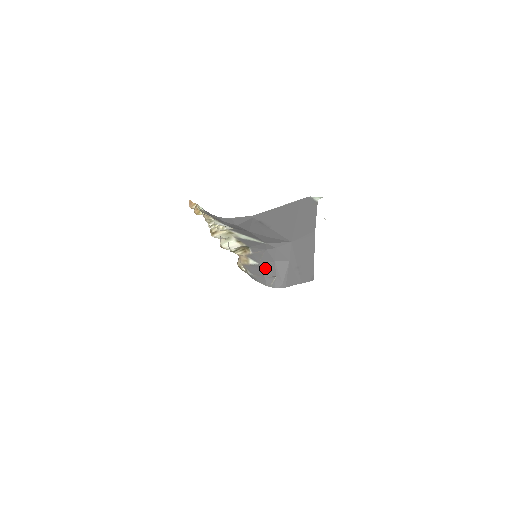
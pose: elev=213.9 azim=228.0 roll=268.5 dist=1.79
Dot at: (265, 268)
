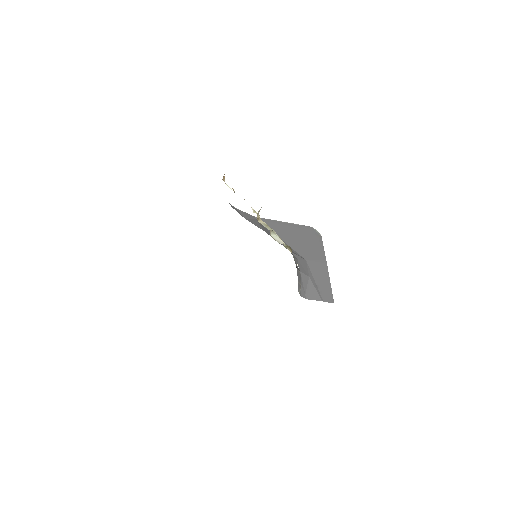
Dot at: (298, 274)
